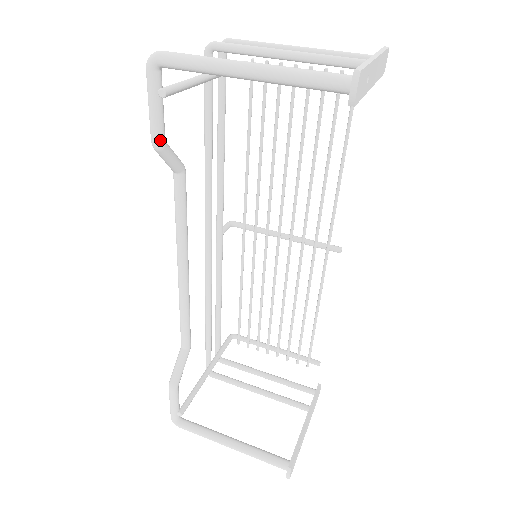
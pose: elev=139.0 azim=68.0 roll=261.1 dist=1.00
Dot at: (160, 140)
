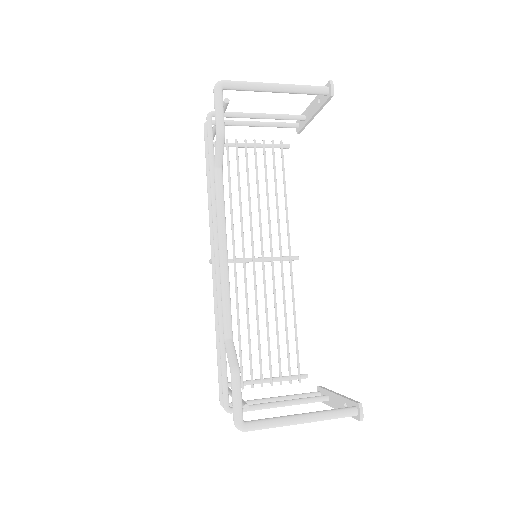
Dot at: (224, 129)
